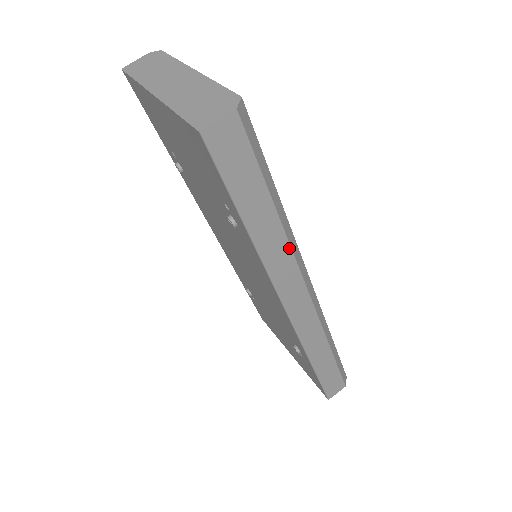
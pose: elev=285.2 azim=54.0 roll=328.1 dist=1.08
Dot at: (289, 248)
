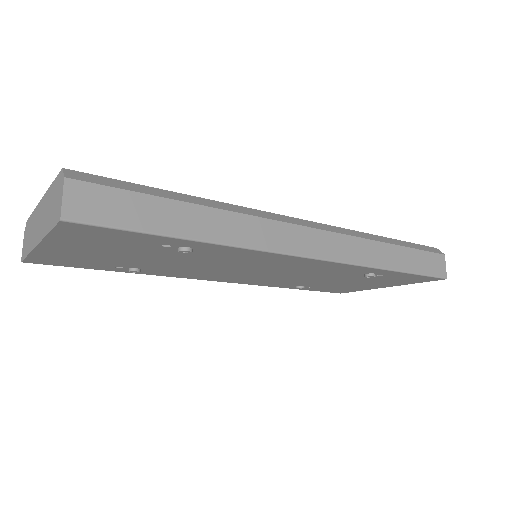
Dot at: (243, 216)
